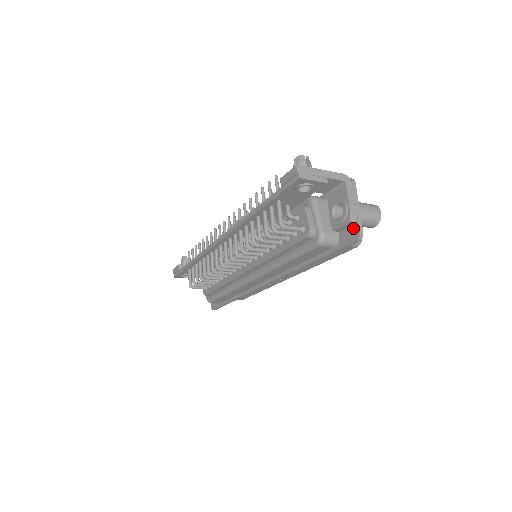
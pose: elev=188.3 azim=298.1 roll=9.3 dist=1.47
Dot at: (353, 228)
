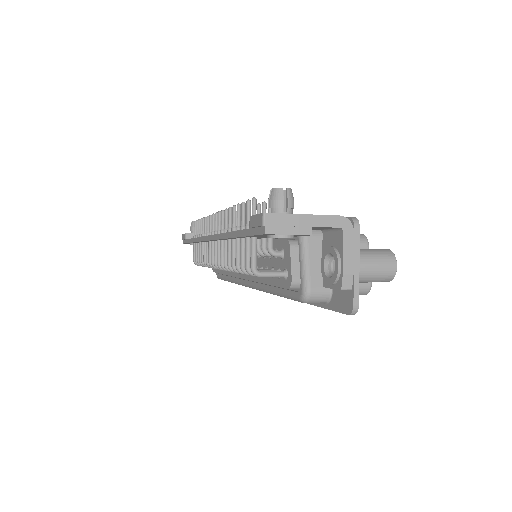
Dot at: (347, 294)
